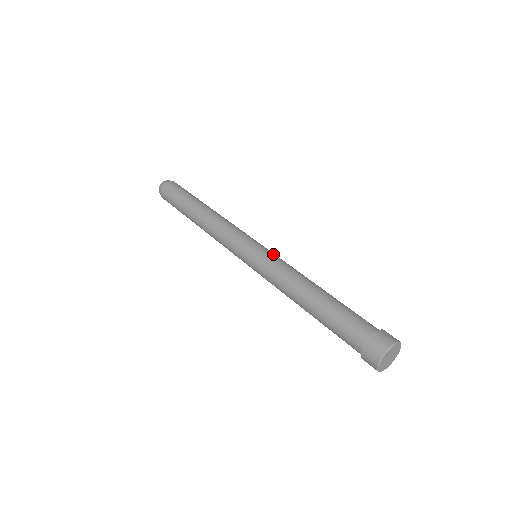
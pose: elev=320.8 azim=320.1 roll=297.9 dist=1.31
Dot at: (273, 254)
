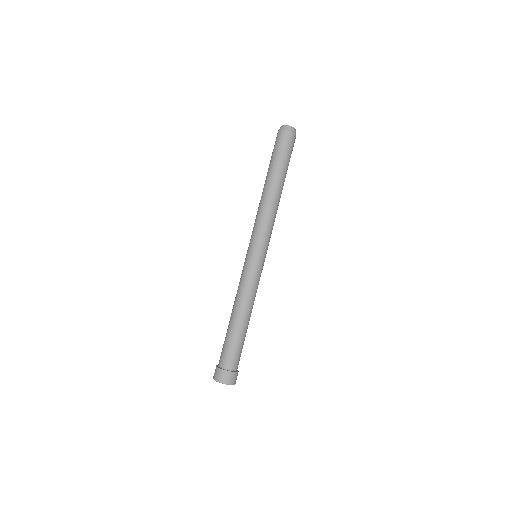
Dot at: (253, 270)
